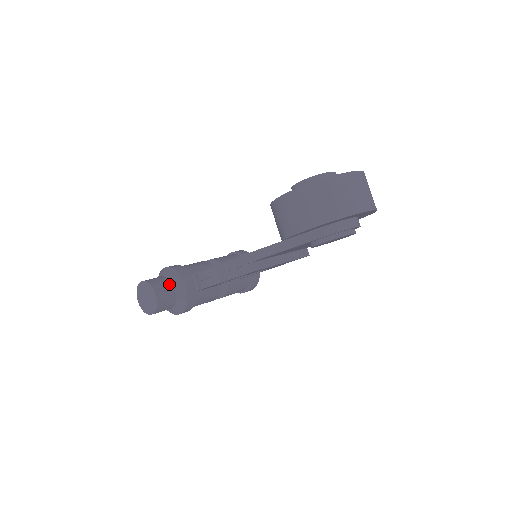
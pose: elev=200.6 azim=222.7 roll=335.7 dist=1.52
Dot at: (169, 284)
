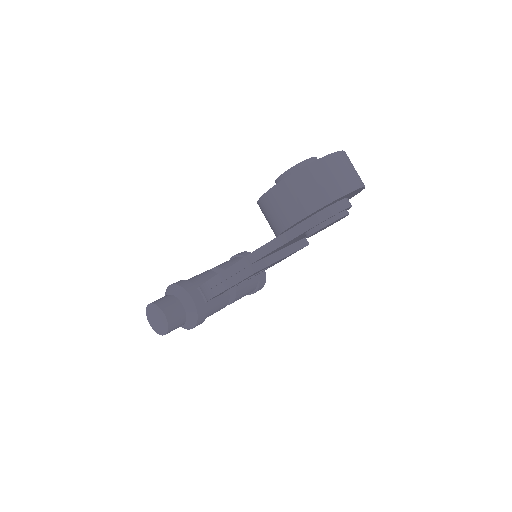
Dot at: (176, 301)
